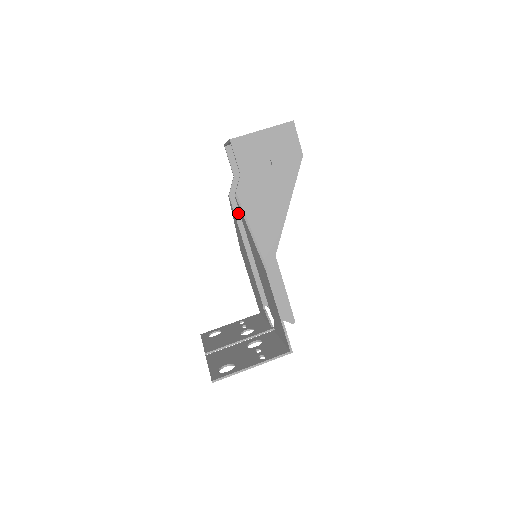
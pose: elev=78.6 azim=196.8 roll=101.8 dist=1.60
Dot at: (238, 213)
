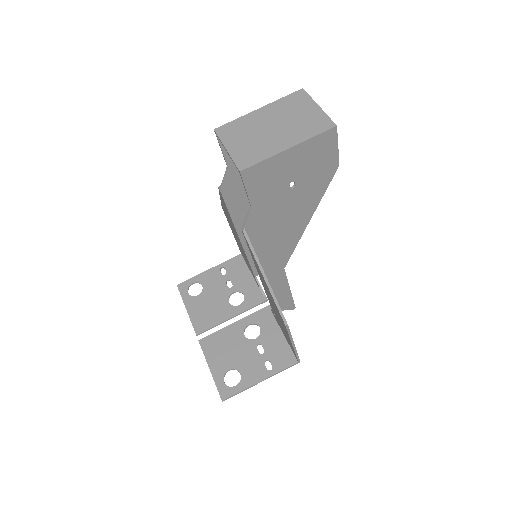
Dot at: (232, 206)
